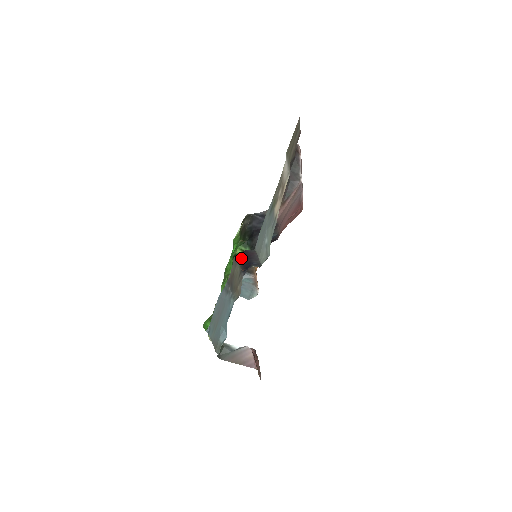
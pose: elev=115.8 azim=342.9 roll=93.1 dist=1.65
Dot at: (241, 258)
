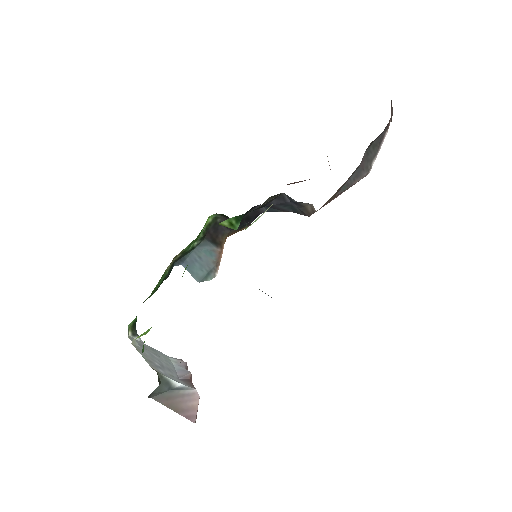
Dot at: occluded
